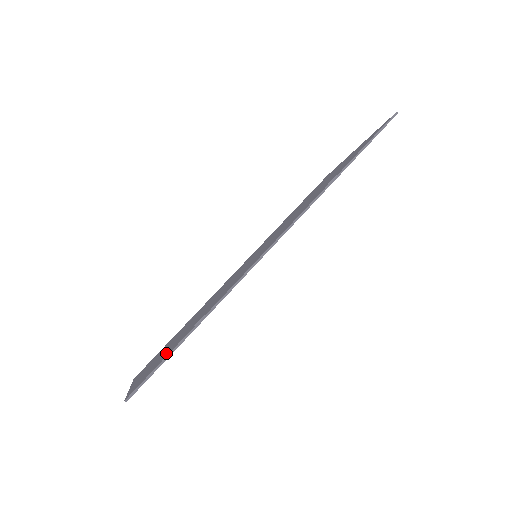
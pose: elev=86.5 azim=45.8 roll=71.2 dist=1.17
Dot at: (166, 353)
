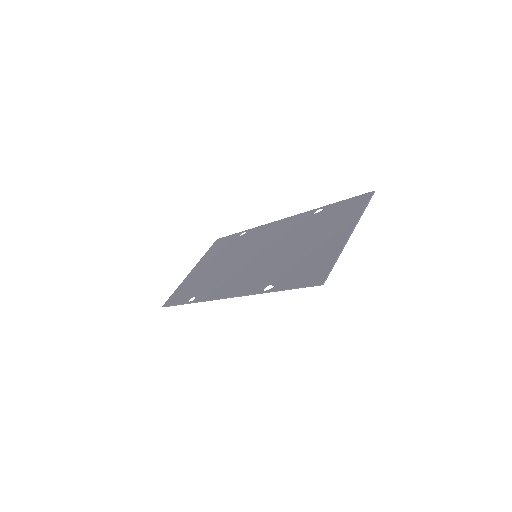
Dot at: (186, 291)
